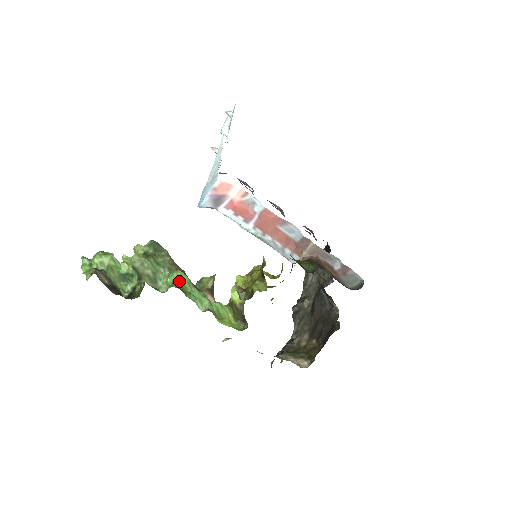
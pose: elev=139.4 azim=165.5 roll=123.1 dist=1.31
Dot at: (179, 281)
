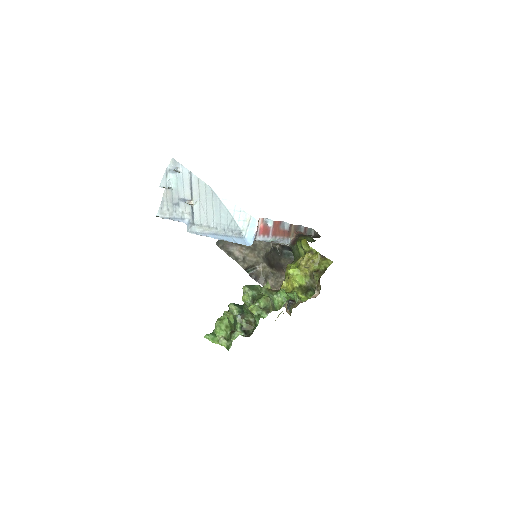
Dot at: (286, 294)
